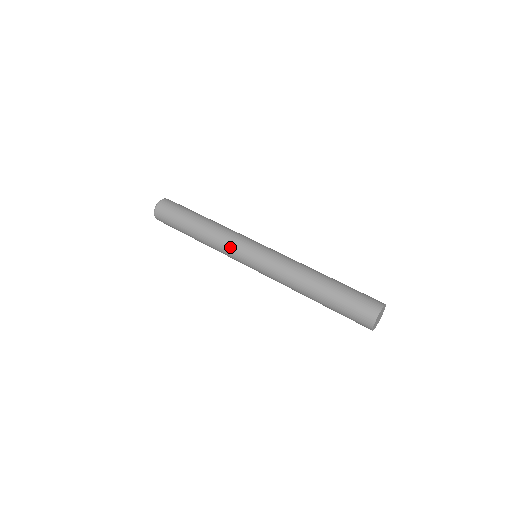
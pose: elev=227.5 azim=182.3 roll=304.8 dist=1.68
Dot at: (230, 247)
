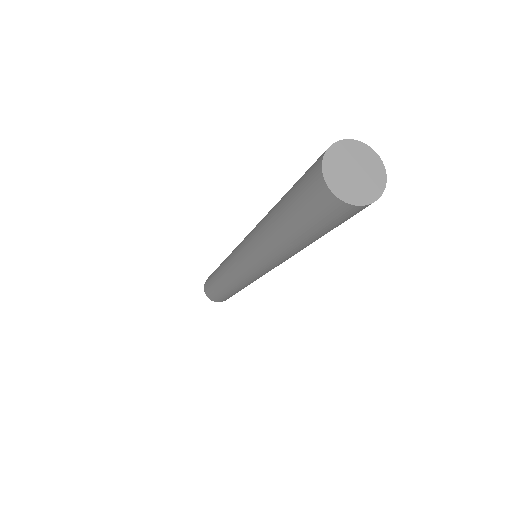
Dot at: (229, 271)
